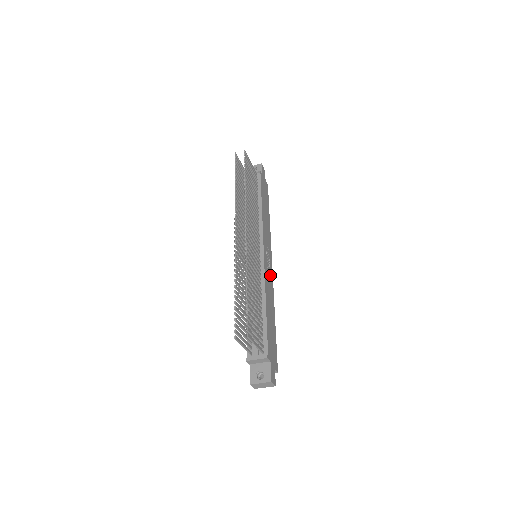
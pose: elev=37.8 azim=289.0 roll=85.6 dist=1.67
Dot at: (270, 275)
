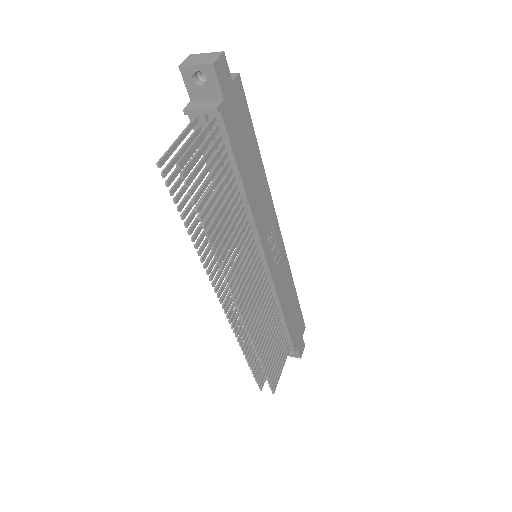
Dot at: (281, 257)
